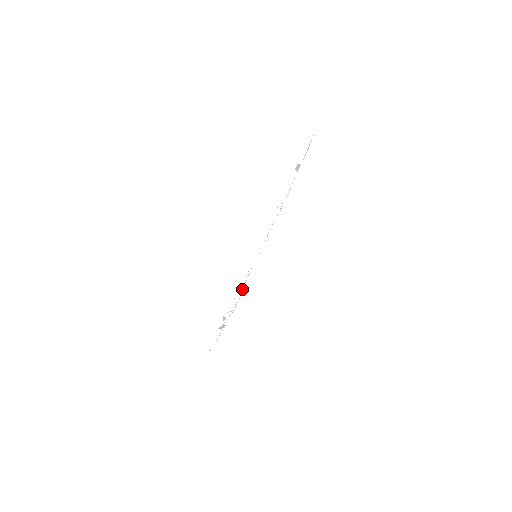
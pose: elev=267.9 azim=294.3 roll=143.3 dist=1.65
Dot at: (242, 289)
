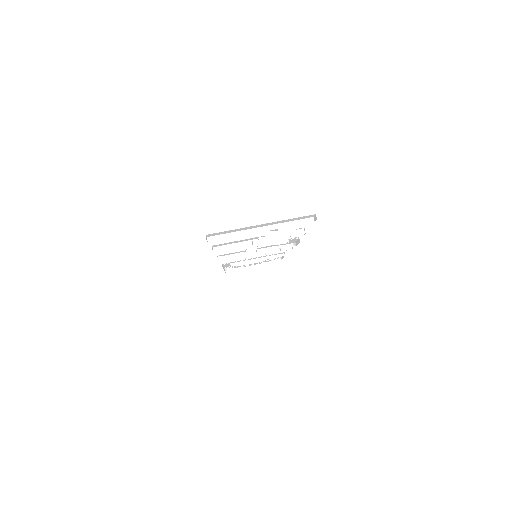
Dot at: occluded
